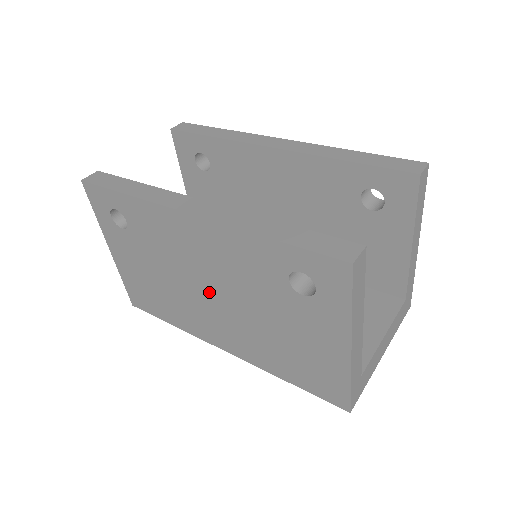
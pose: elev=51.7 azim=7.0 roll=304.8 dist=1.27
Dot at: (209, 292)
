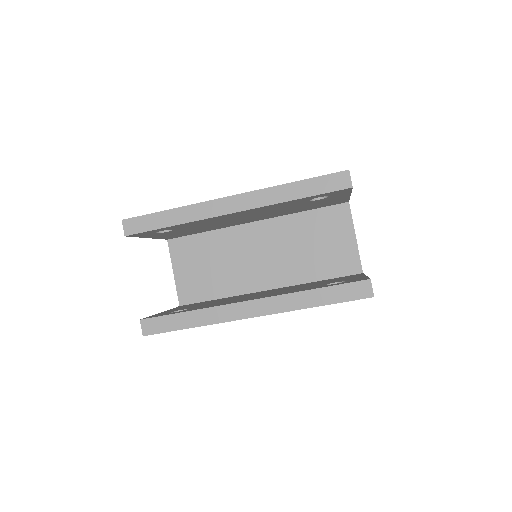
Dot at: occluded
